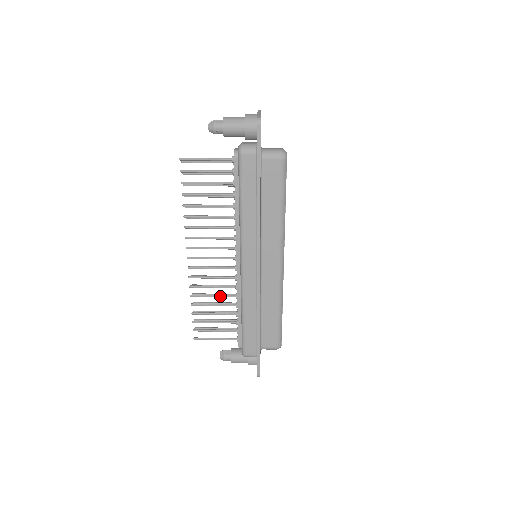
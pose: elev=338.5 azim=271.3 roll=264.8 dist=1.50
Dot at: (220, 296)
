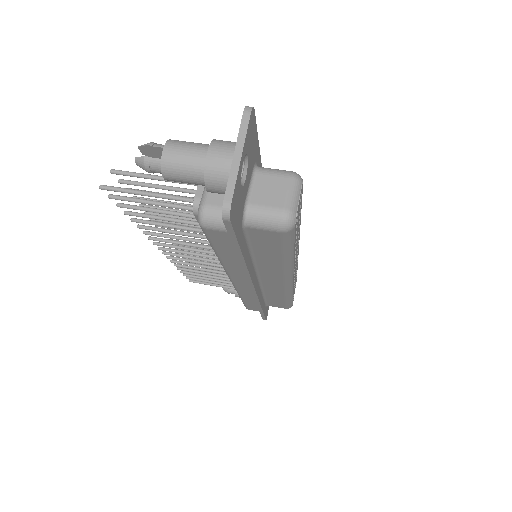
Dot at: (212, 272)
